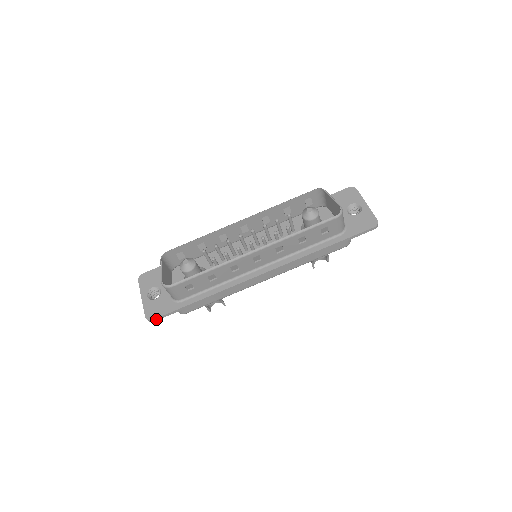
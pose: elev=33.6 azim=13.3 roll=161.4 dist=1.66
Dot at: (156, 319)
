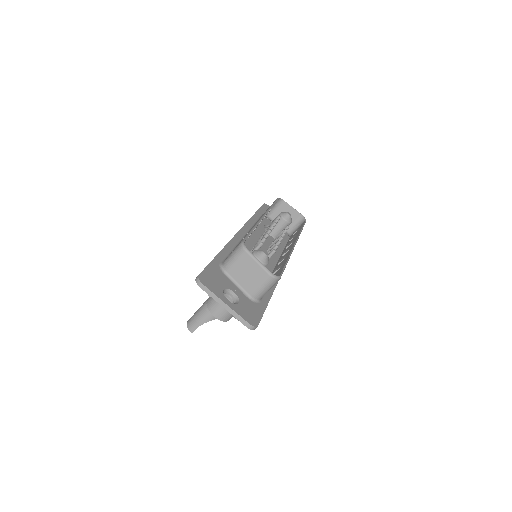
Dot at: (258, 324)
